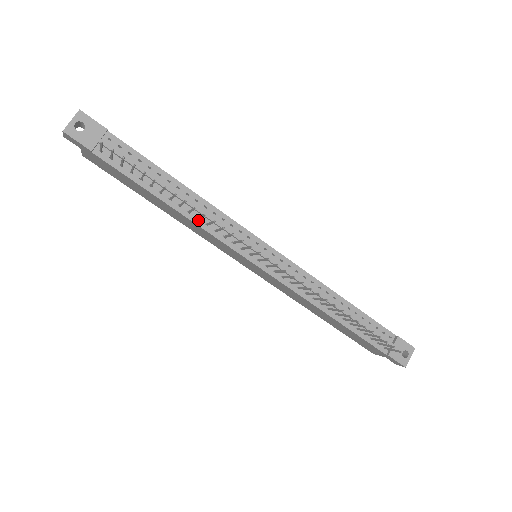
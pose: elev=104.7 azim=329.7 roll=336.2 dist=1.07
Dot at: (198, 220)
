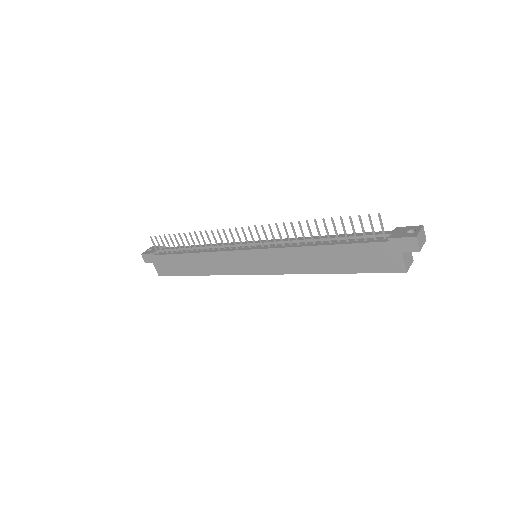
Dot at: (208, 251)
